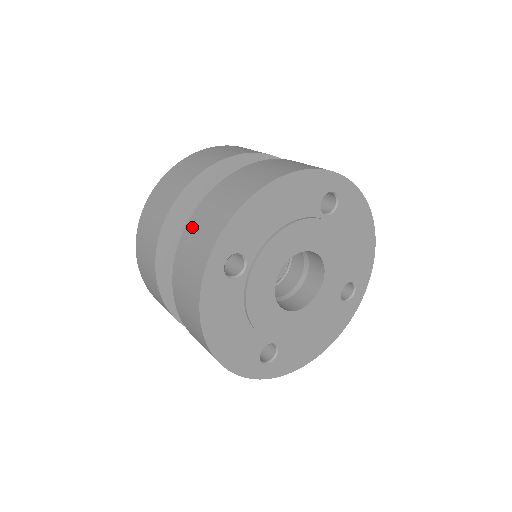
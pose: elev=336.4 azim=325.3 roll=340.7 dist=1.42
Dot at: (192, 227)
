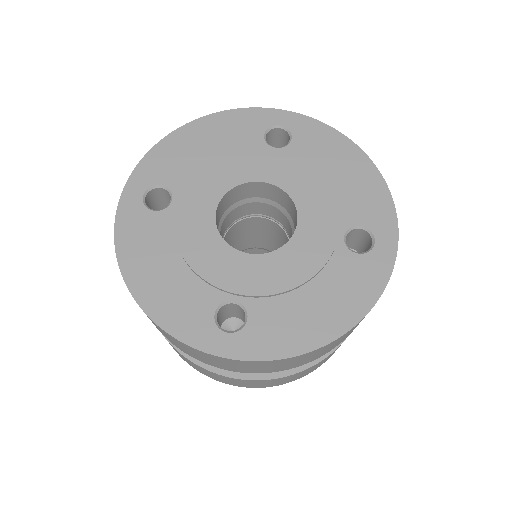
Dot at: occluded
